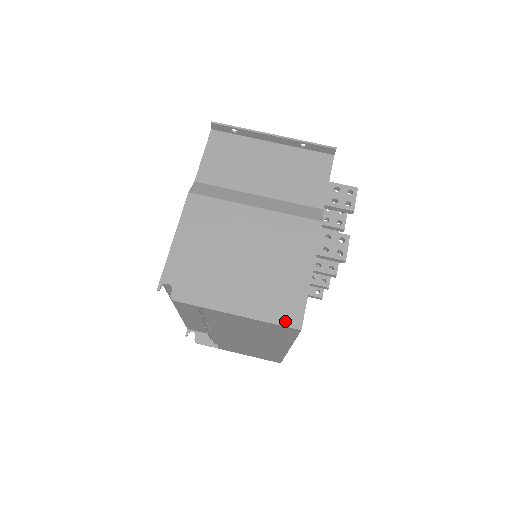
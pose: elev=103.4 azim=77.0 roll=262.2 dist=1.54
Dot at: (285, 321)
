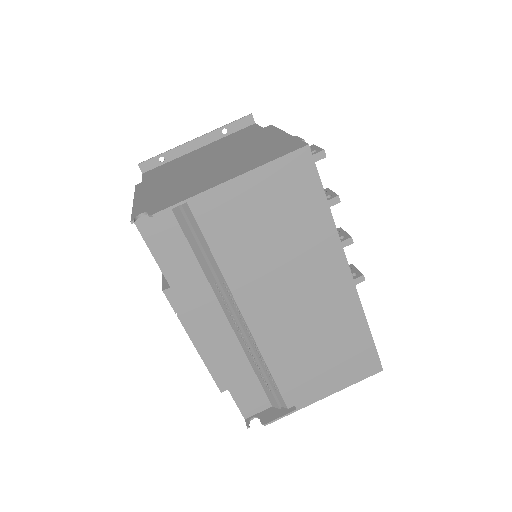
Dot at: (286, 152)
